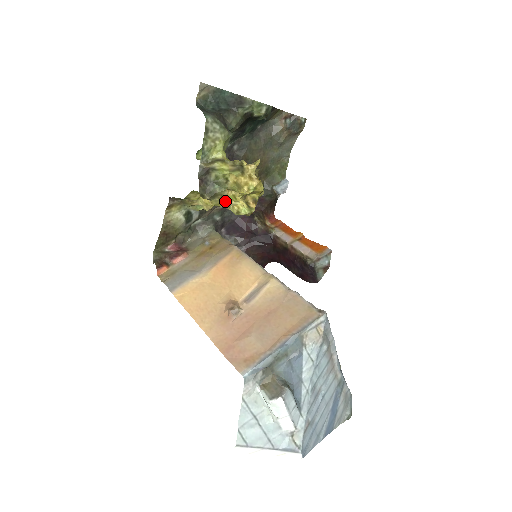
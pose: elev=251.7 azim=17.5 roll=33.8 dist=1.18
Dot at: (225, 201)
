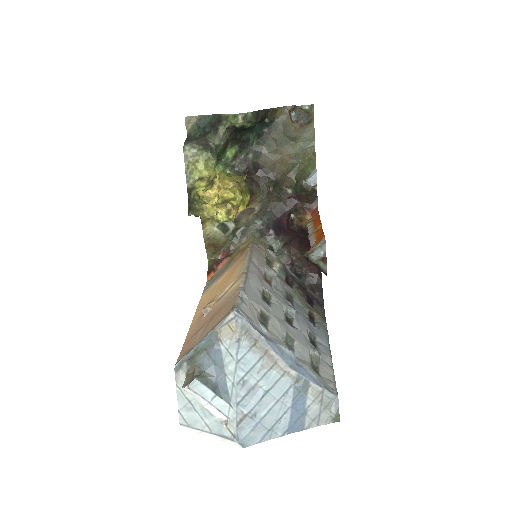
Dot at: (208, 213)
